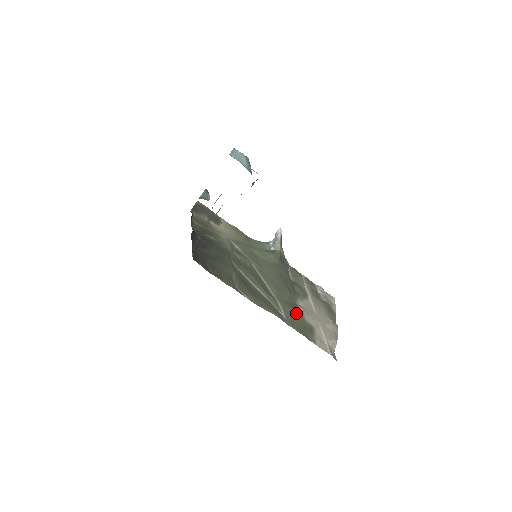
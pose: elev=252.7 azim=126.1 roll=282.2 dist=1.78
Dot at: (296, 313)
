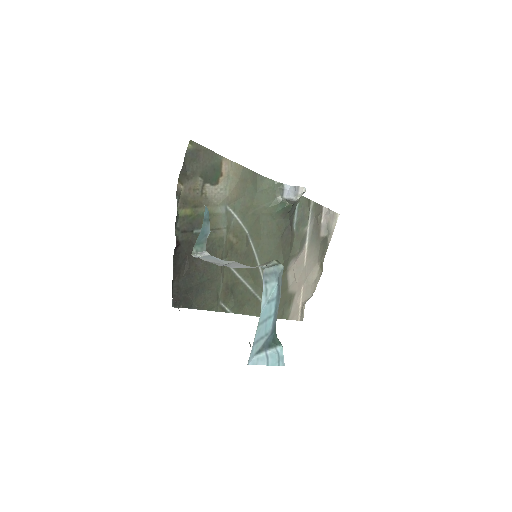
Dot at: (281, 291)
